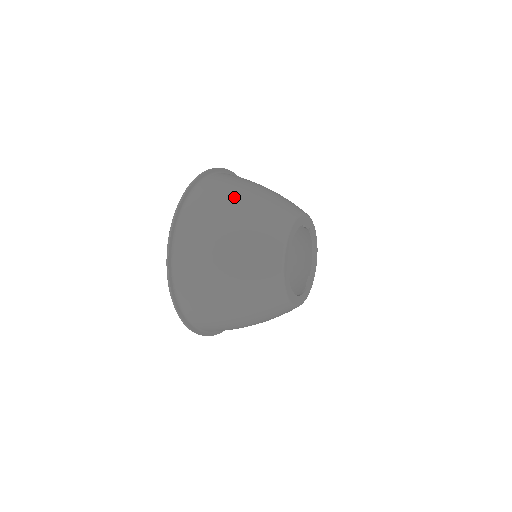
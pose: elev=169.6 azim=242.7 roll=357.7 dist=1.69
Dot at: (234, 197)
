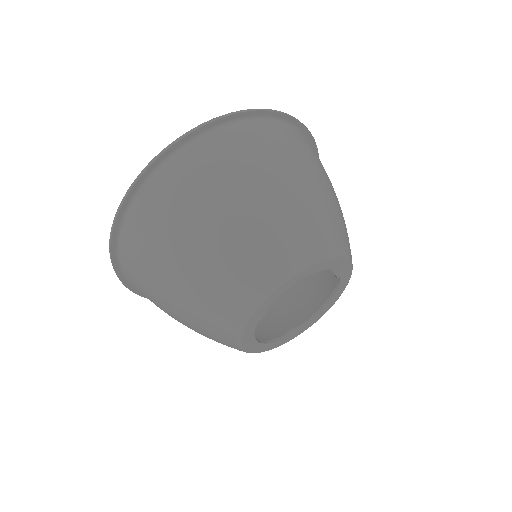
Dot at: (277, 169)
